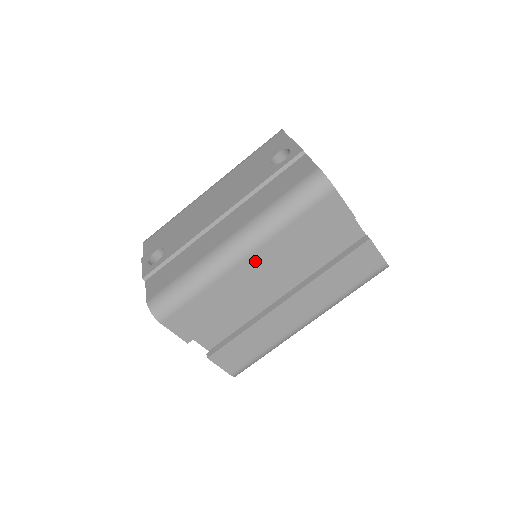
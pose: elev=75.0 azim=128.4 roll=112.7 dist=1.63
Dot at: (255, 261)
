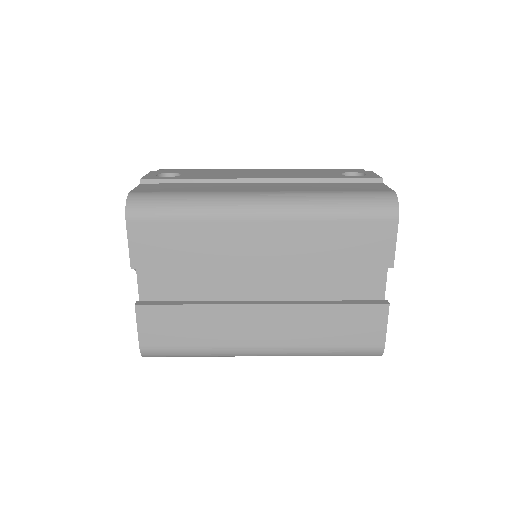
Dot at: (270, 232)
